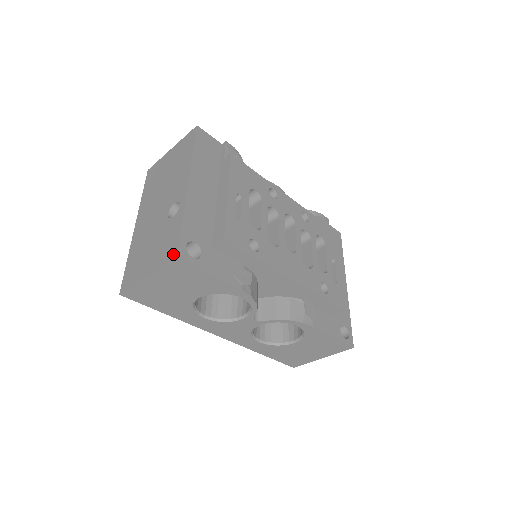
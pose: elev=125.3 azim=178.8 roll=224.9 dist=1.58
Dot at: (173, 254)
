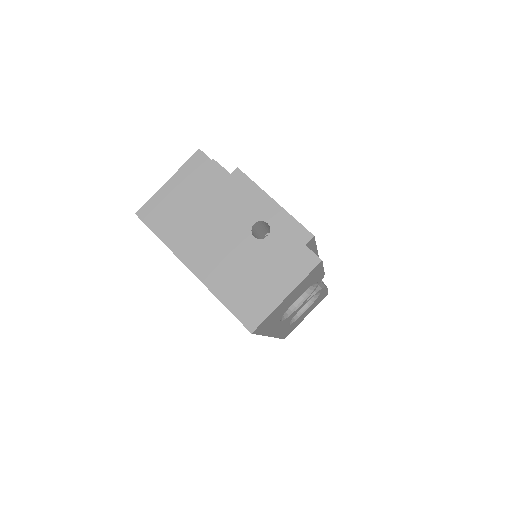
Dot at: (313, 261)
